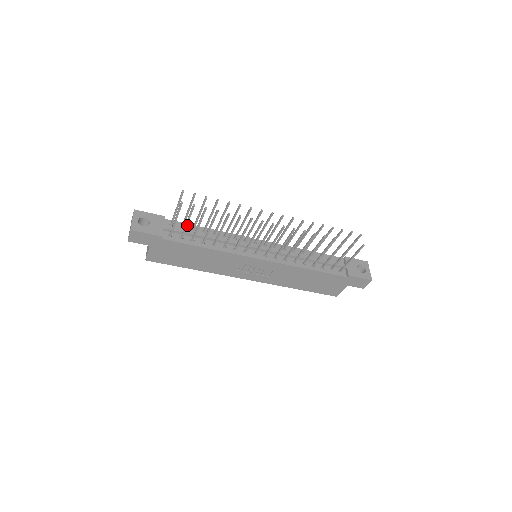
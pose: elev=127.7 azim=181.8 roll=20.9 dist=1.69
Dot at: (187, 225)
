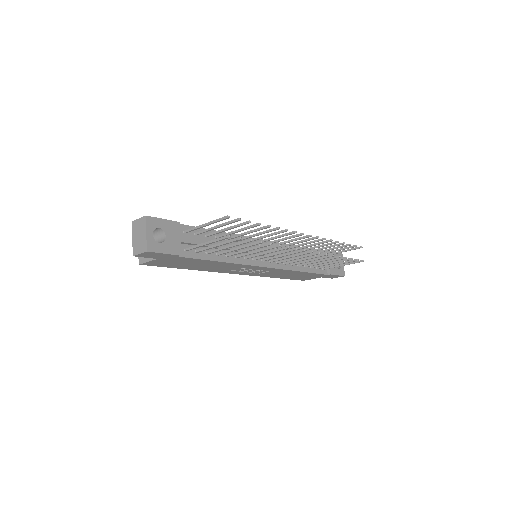
Dot at: (200, 230)
